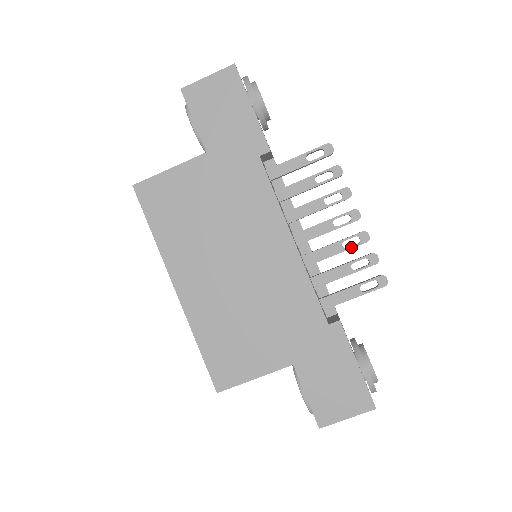
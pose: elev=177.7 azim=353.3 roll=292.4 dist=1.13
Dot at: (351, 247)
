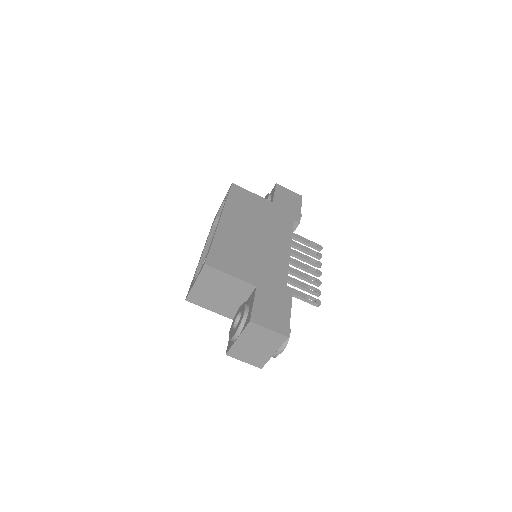
Dot at: (311, 280)
